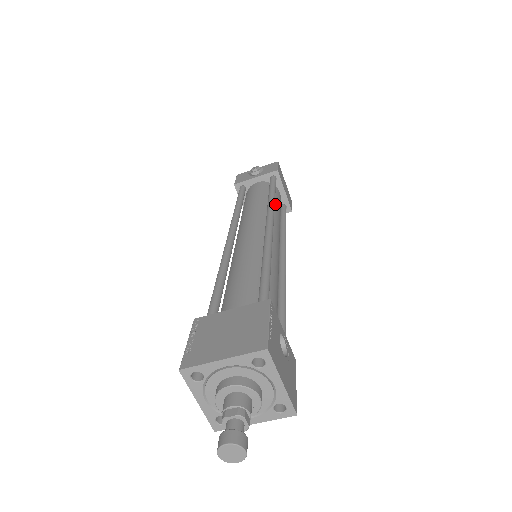
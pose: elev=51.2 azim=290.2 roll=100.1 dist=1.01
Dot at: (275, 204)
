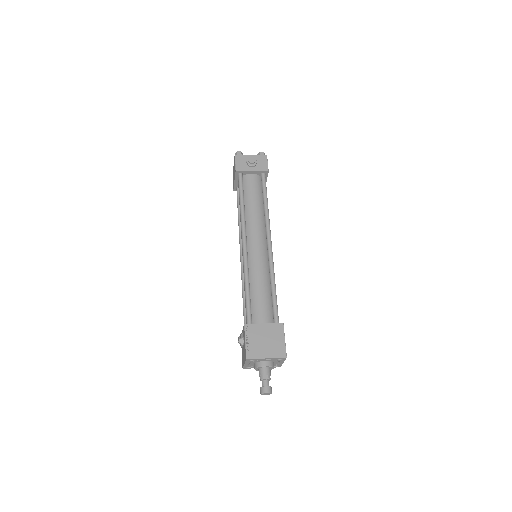
Dot at: occluded
